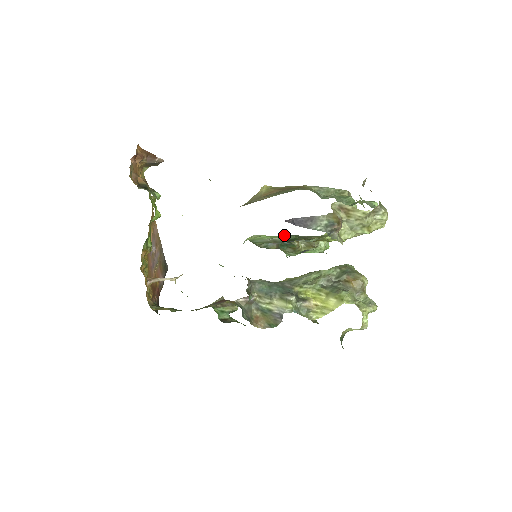
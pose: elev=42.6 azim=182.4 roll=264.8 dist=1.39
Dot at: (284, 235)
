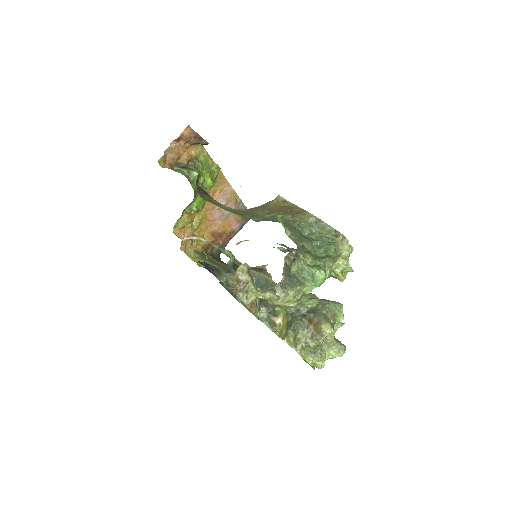
Dot at: occluded
